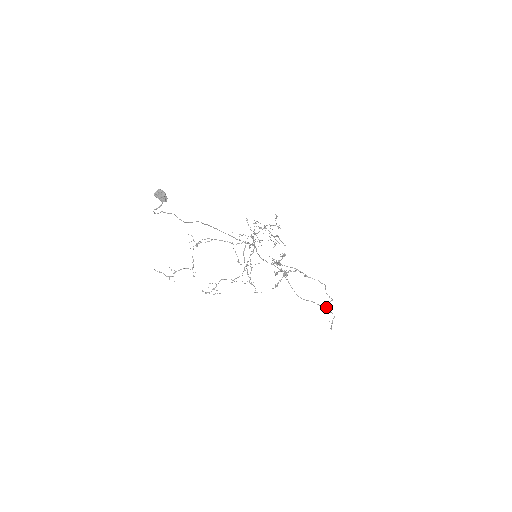
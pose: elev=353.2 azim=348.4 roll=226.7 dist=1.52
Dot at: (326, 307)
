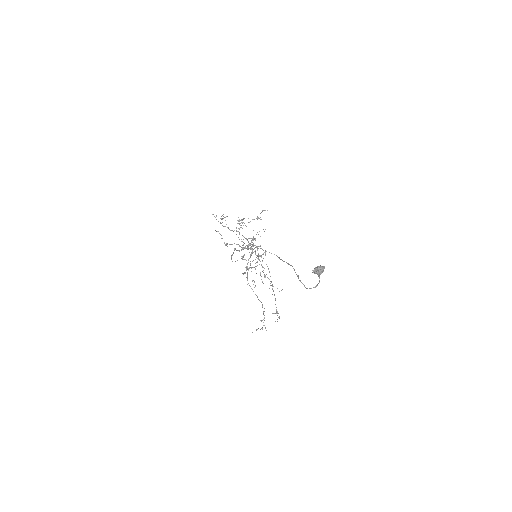
Dot at: (248, 260)
